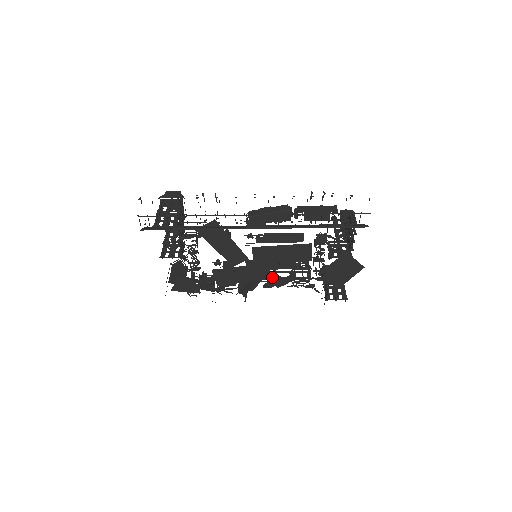
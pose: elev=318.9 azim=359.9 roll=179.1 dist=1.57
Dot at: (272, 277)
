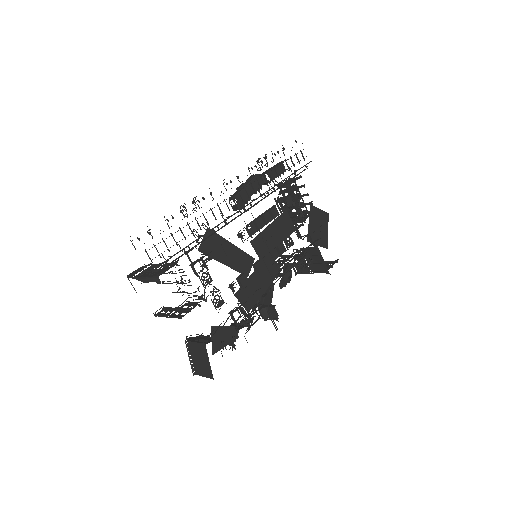
Dot at: (278, 276)
